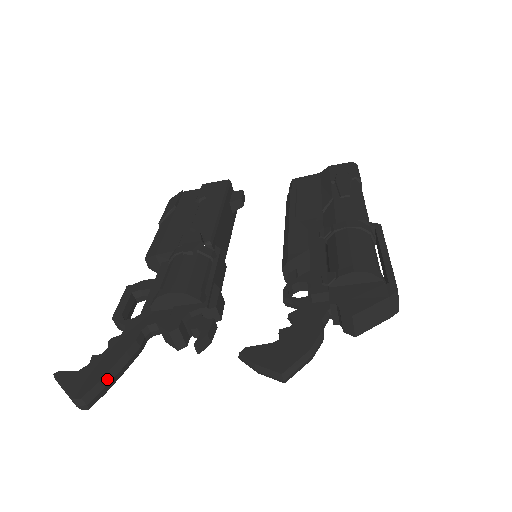
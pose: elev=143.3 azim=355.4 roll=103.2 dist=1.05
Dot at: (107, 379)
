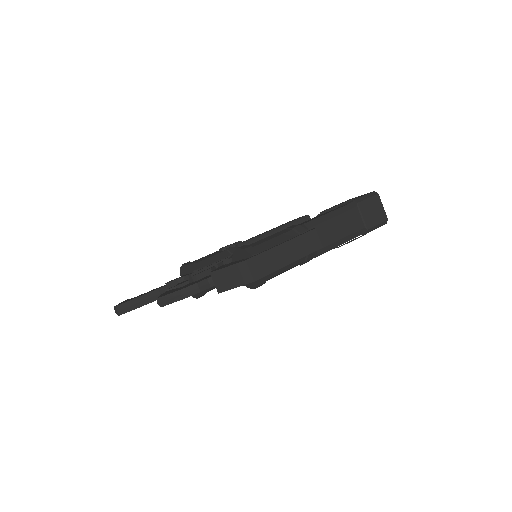
Dot at: (132, 302)
